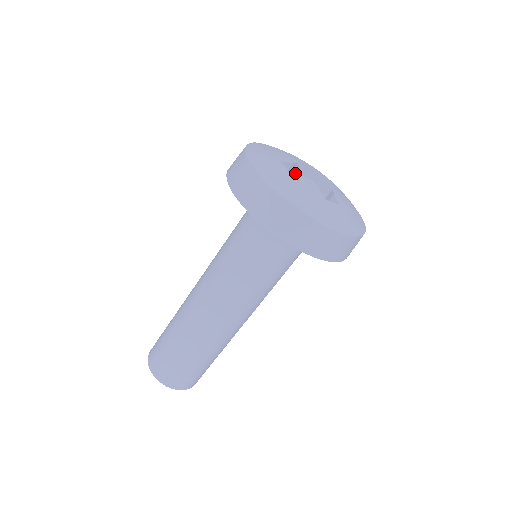
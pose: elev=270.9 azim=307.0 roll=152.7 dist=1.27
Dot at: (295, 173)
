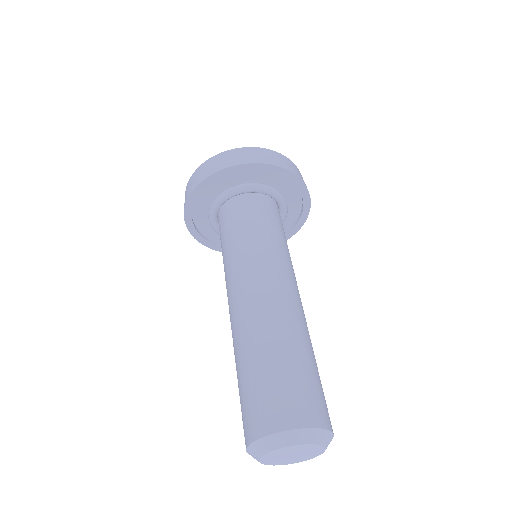
Dot at: occluded
